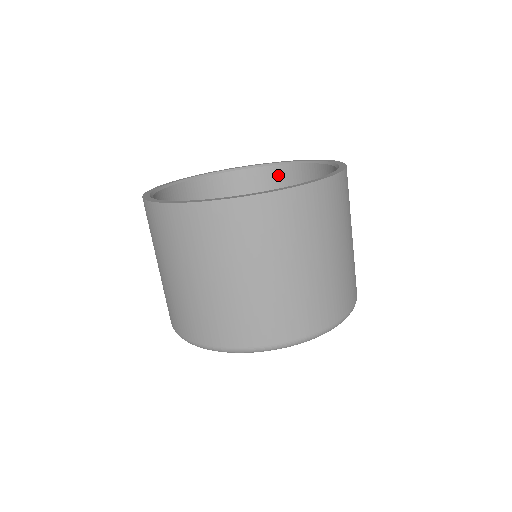
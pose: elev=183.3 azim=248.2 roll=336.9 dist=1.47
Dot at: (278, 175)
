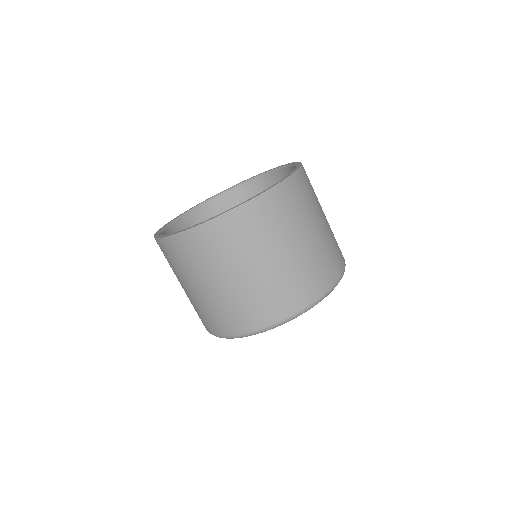
Dot at: (259, 186)
